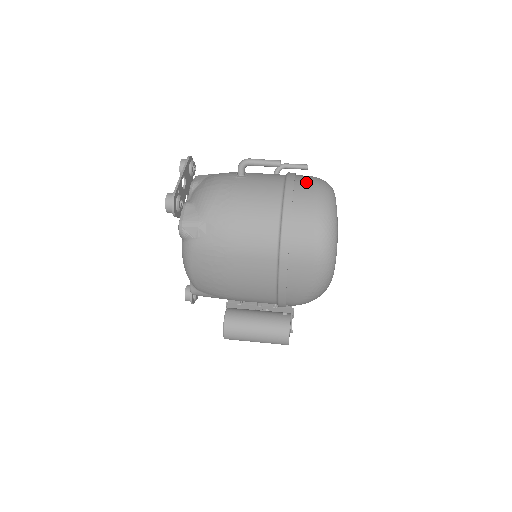
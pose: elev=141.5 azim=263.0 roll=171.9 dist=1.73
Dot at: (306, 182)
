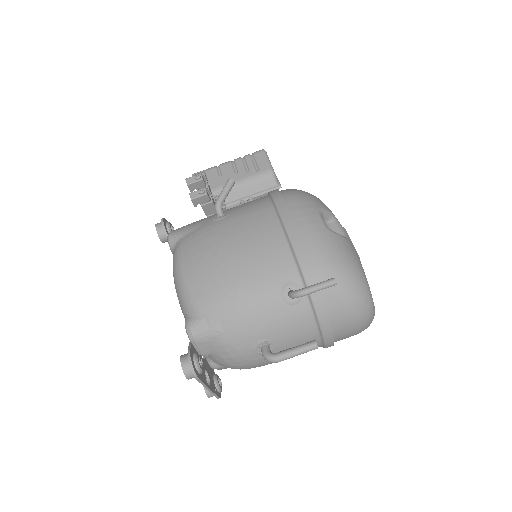
Dot at: (346, 329)
